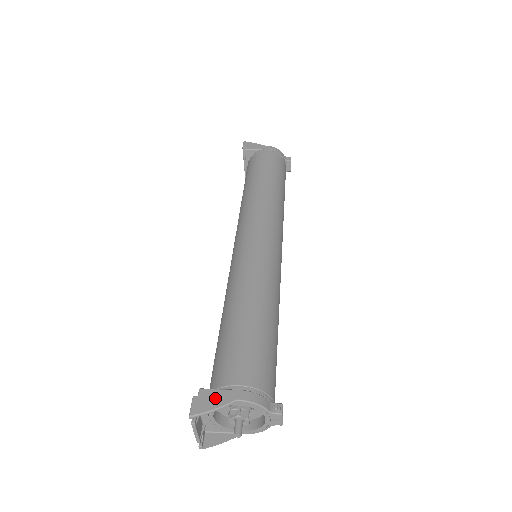
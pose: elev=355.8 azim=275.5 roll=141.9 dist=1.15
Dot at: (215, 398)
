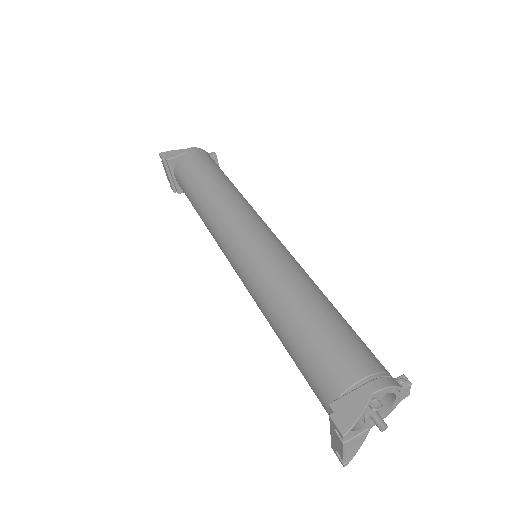
Dot at: (352, 404)
